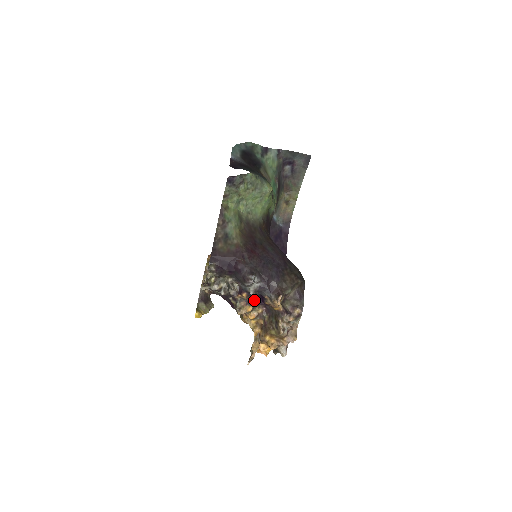
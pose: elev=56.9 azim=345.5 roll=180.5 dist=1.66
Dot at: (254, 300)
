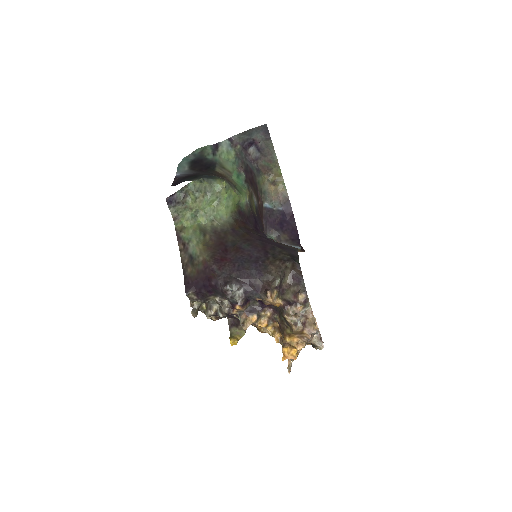
Dot at: (255, 307)
